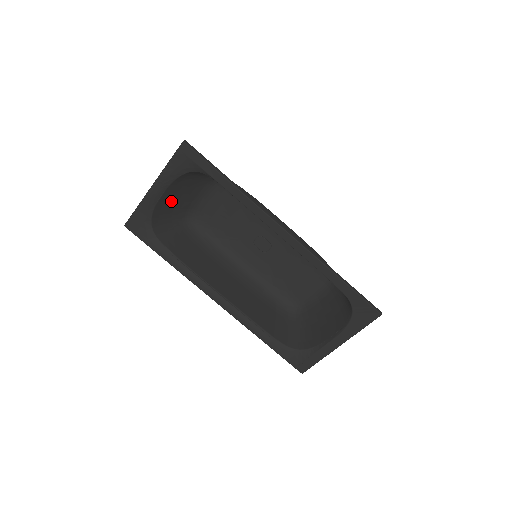
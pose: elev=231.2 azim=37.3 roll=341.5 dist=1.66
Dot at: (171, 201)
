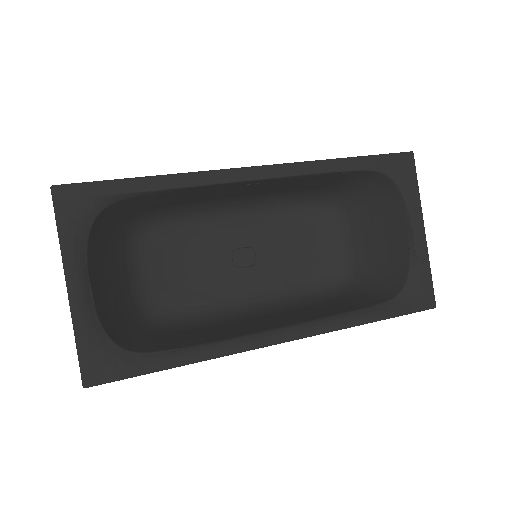
Dot at: (108, 299)
